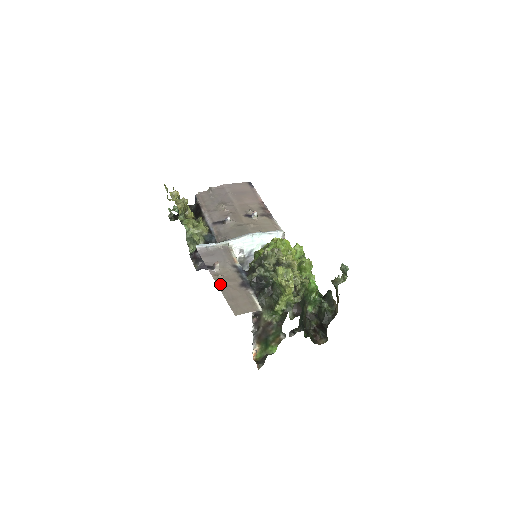
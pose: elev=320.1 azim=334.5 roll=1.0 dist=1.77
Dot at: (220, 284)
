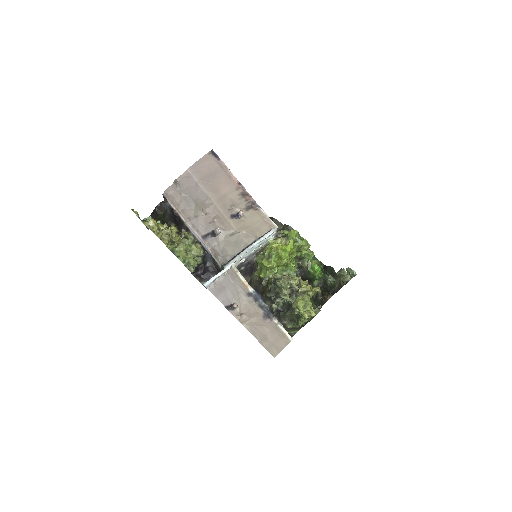
Dot at: (247, 326)
